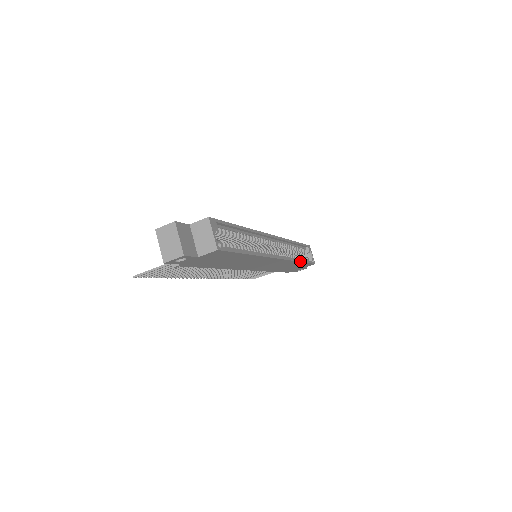
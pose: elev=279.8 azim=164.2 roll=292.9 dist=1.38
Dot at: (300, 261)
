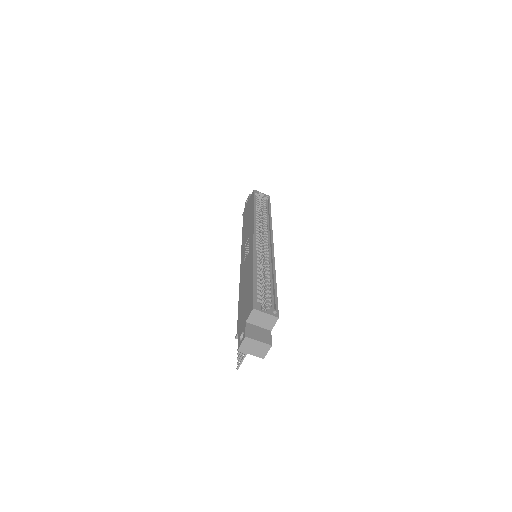
Dot at: (271, 217)
